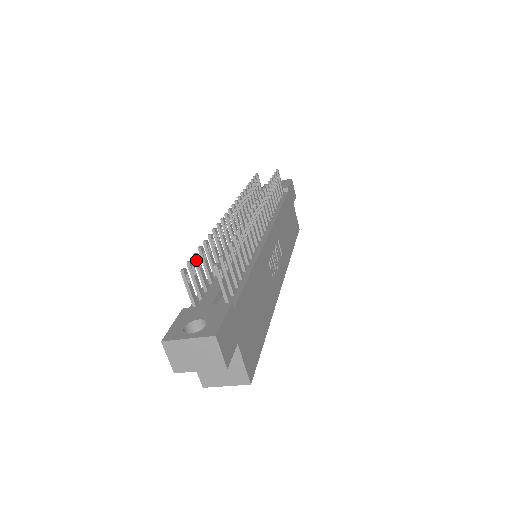
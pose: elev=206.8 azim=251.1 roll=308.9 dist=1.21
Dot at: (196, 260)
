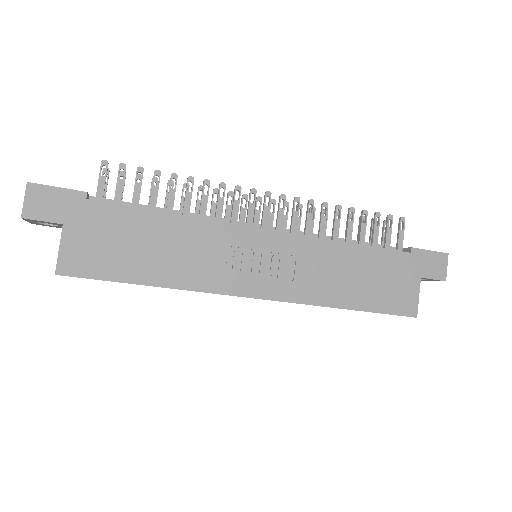
Dot at: occluded
